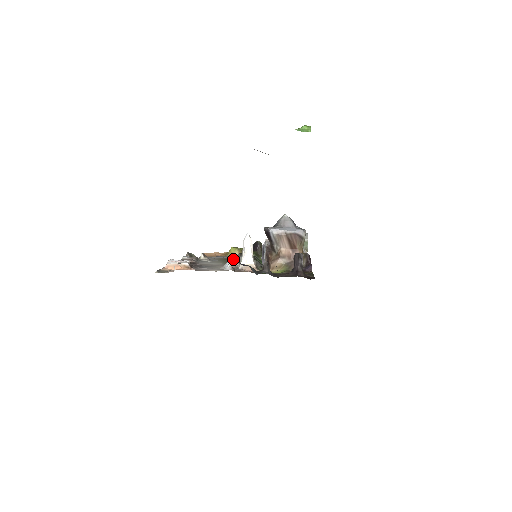
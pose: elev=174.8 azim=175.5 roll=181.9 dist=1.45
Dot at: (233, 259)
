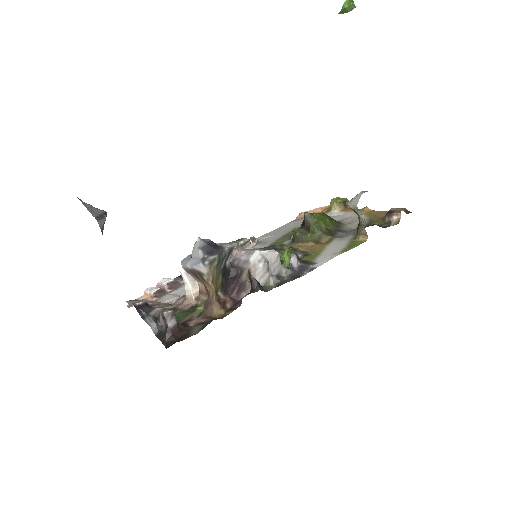
Dot at: occluded
